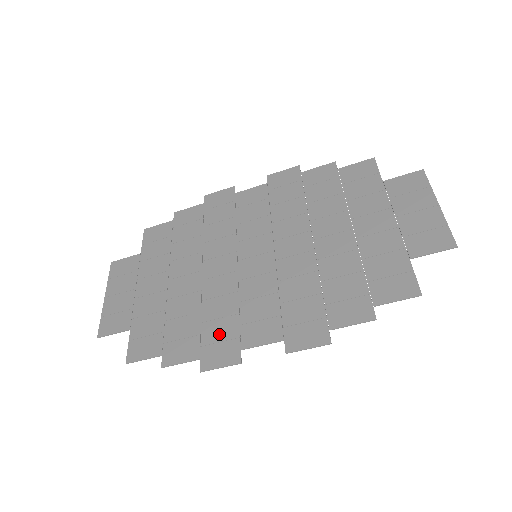
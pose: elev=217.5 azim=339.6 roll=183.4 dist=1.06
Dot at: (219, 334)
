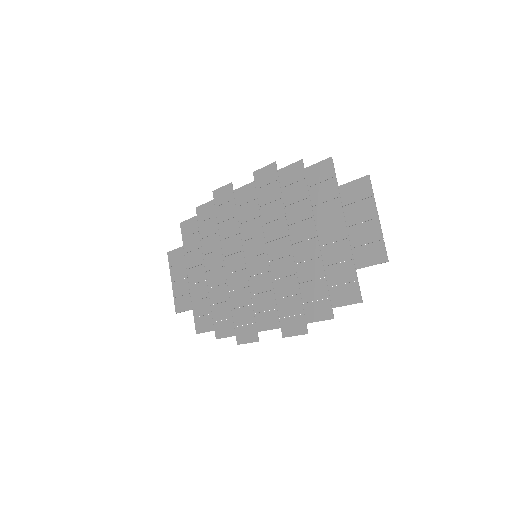
Dot at: (243, 319)
